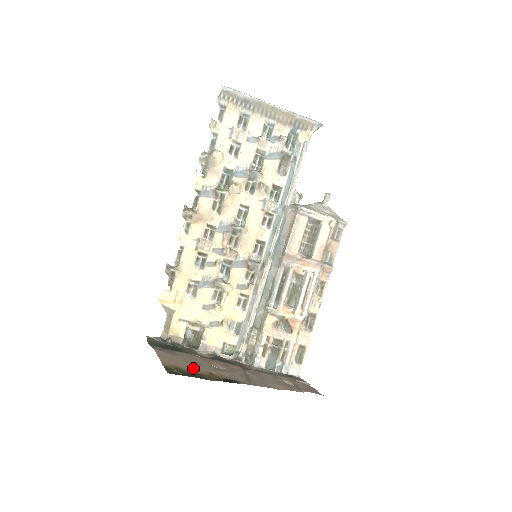
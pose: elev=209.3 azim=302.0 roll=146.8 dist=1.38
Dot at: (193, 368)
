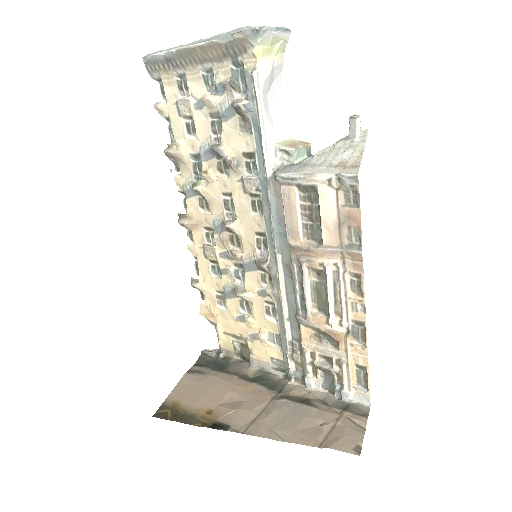
Dot at: (195, 404)
